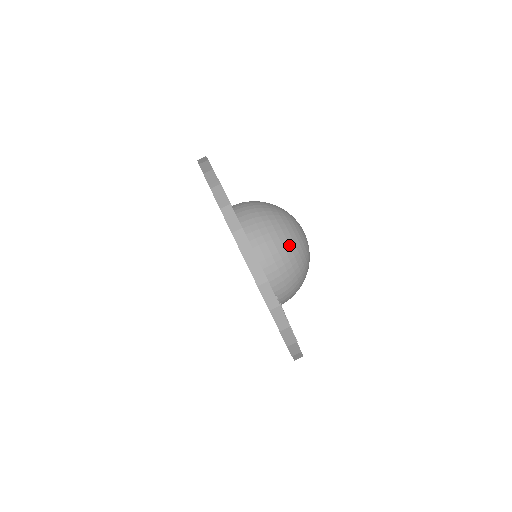
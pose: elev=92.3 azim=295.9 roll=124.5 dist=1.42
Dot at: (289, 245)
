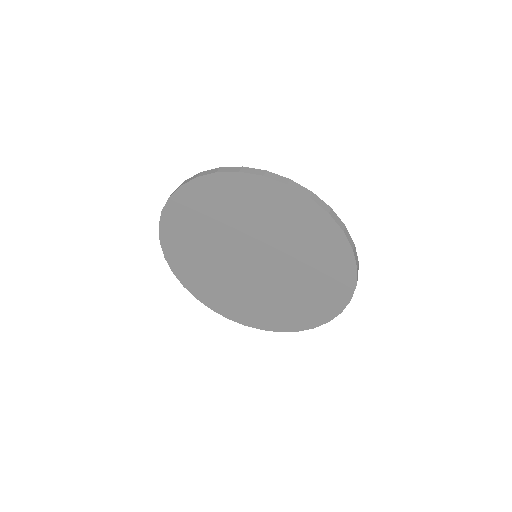
Dot at: occluded
